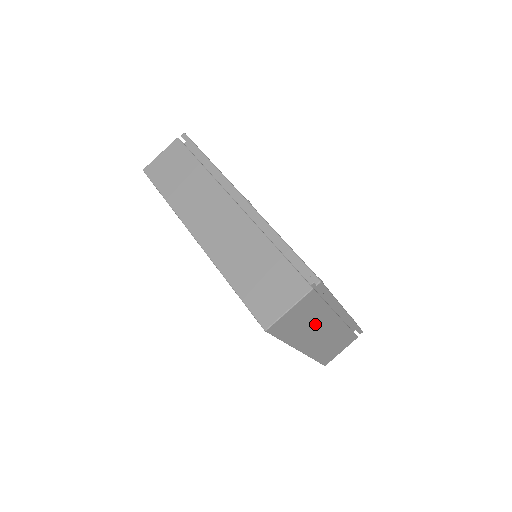
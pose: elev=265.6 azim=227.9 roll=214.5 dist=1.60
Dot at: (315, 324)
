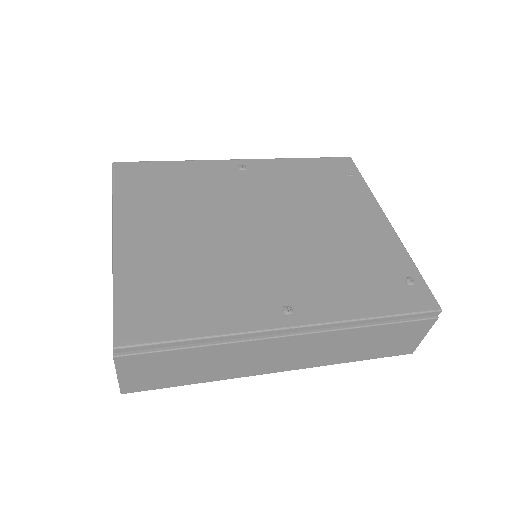
Dot at: occluded
